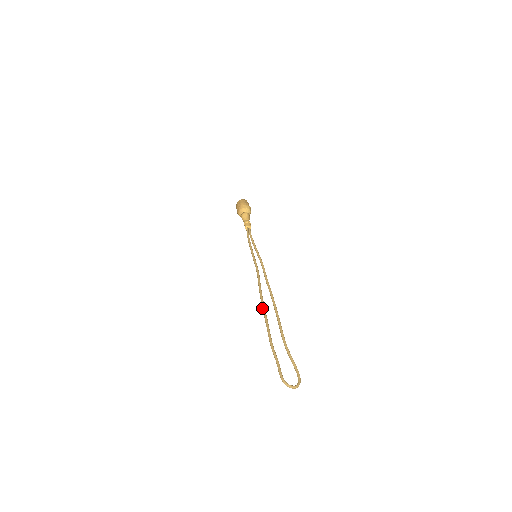
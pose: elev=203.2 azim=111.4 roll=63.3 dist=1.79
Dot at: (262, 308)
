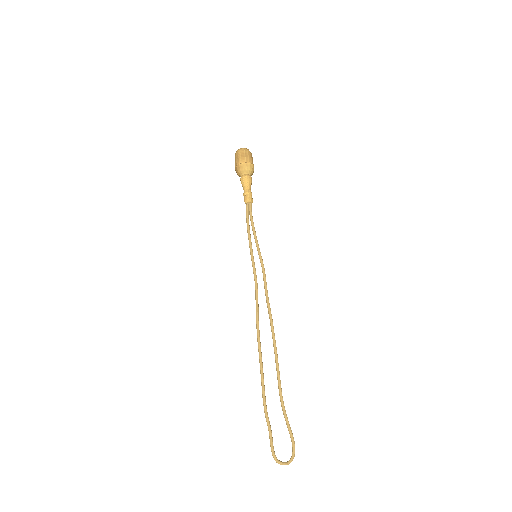
Dot at: (258, 348)
